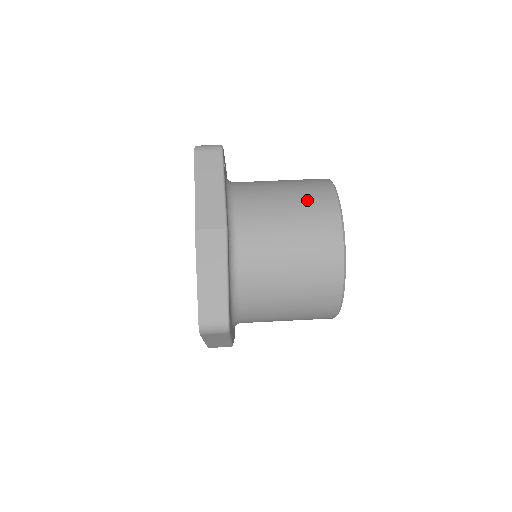
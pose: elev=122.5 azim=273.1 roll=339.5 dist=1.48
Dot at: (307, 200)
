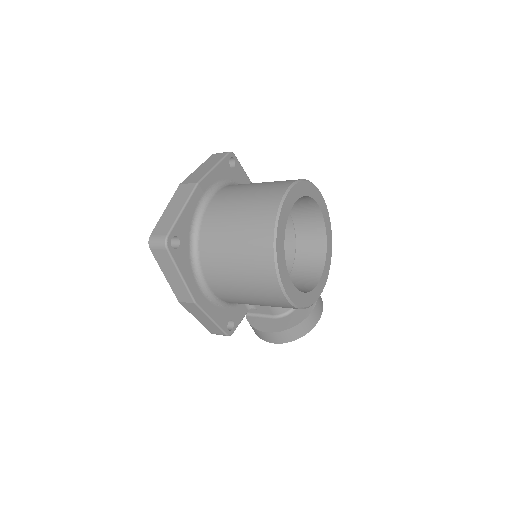
Dot at: (274, 182)
